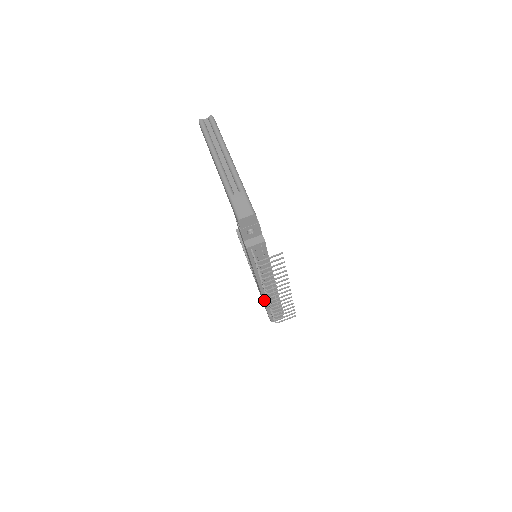
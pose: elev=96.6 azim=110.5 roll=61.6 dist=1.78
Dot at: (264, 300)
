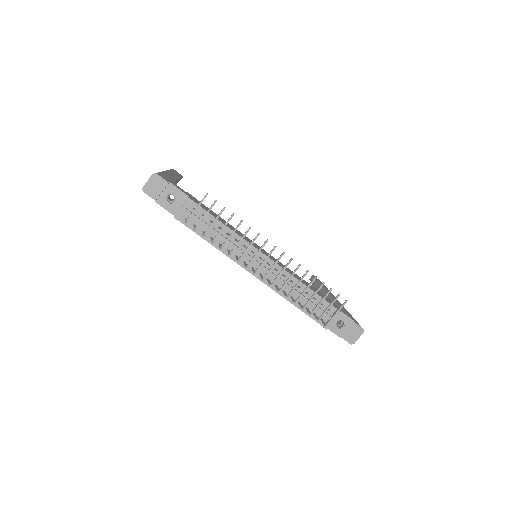
Dot at: (287, 299)
